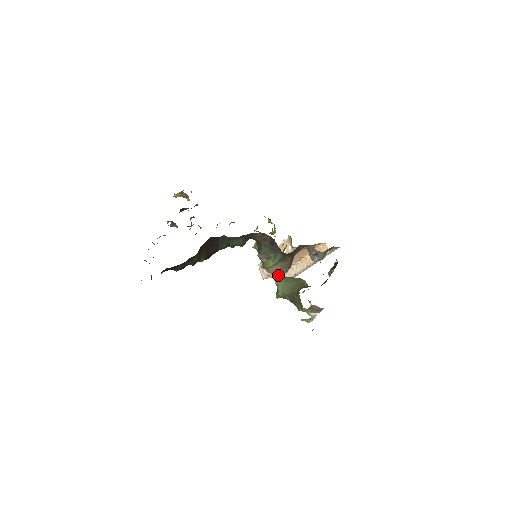
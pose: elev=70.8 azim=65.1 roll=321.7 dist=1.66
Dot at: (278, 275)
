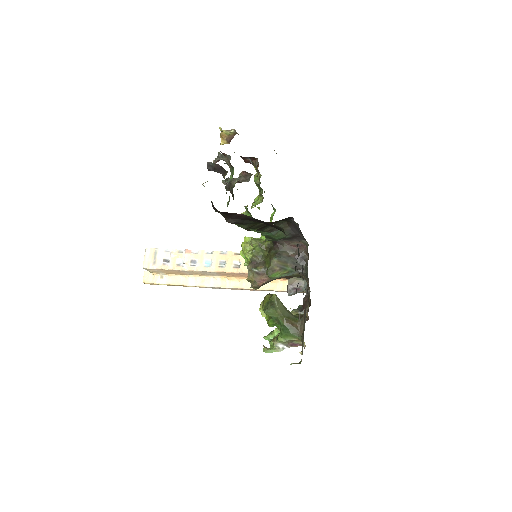
Dot at: (156, 272)
